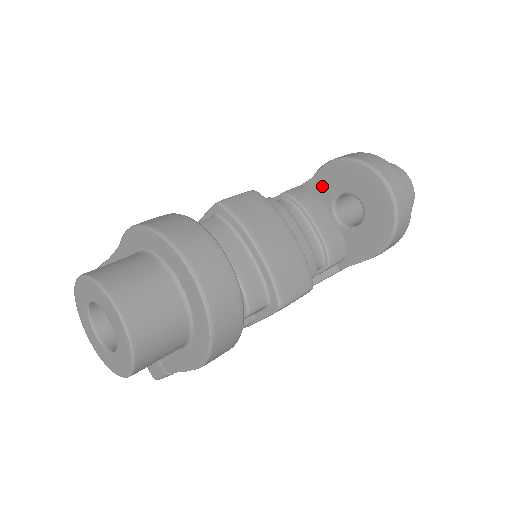
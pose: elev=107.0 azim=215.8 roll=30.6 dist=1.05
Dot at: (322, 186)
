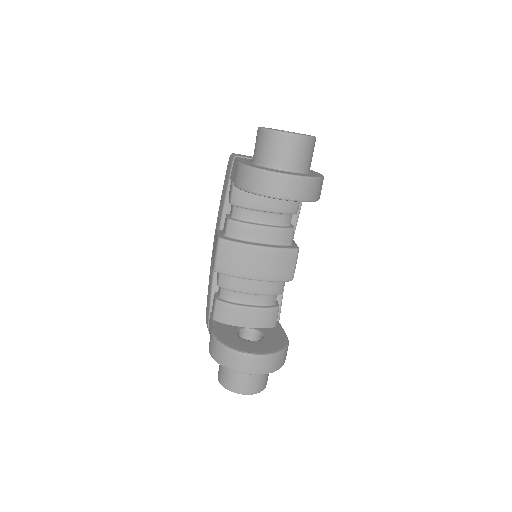
Dot at: occluded
